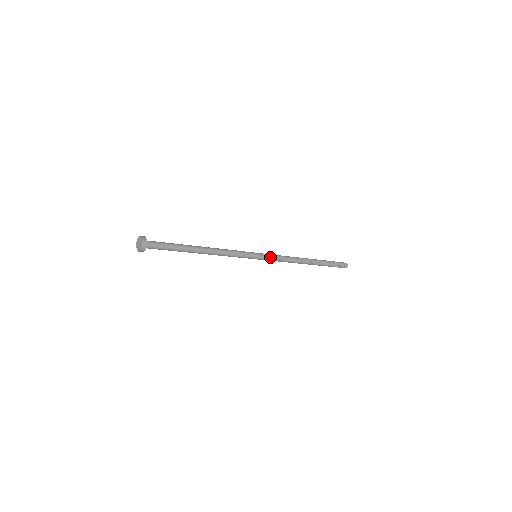
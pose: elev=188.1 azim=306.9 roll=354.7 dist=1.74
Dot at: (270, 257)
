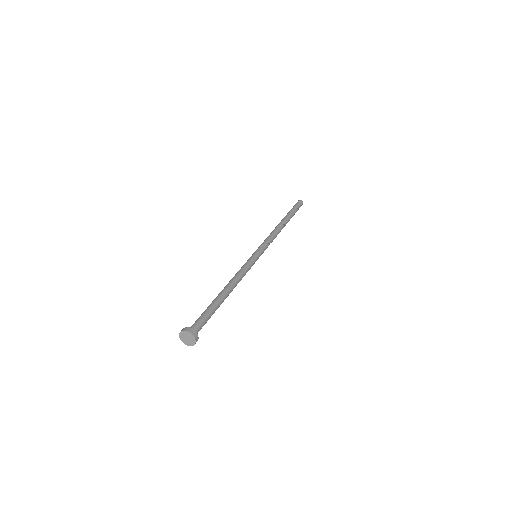
Dot at: (265, 249)
